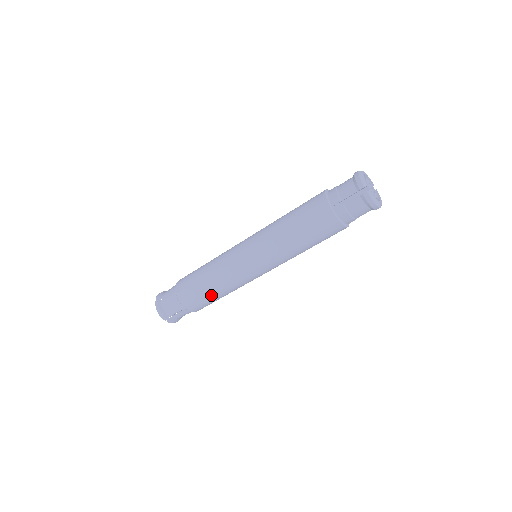
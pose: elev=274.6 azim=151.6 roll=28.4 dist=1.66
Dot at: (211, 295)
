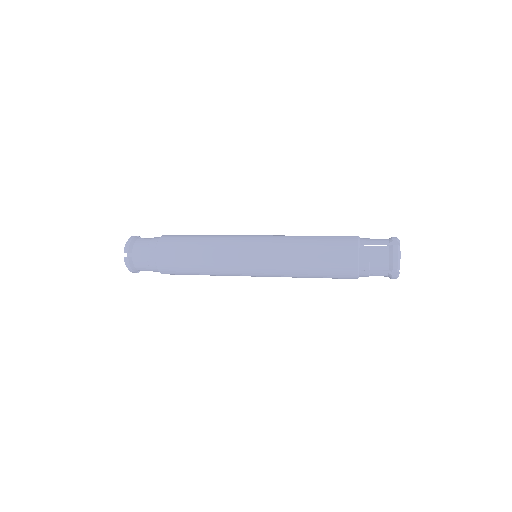
Dot at: (190, 254)
